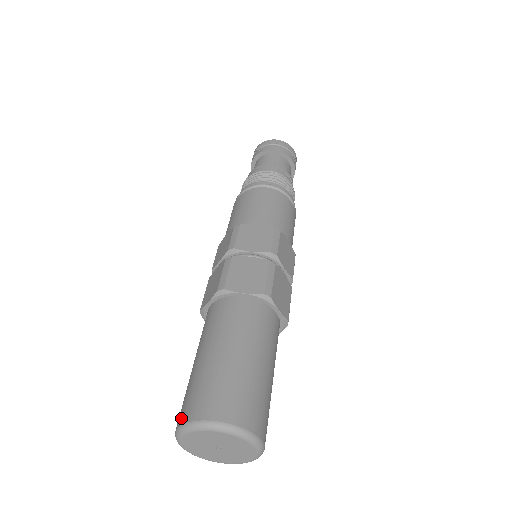
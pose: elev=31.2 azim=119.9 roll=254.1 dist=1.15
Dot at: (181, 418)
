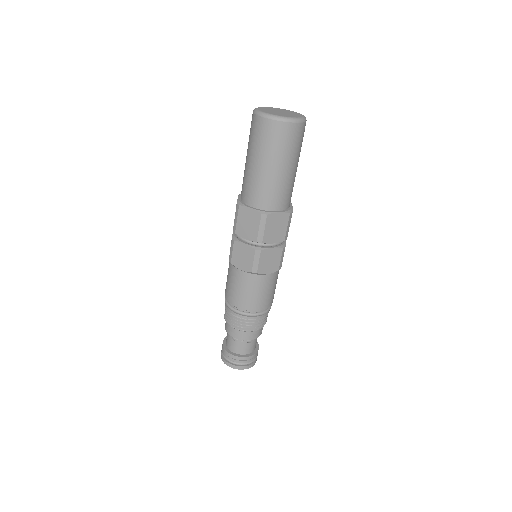
Dot at: occluded
